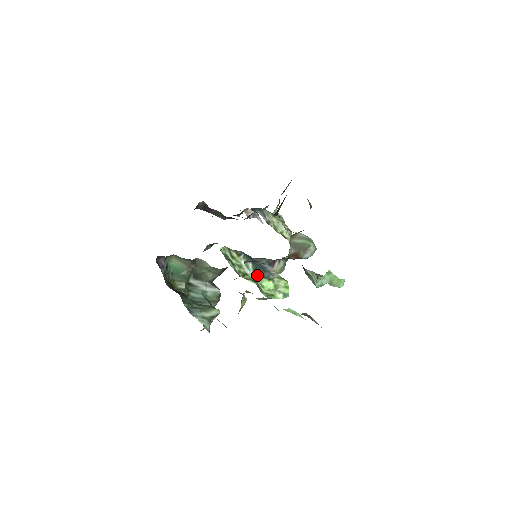
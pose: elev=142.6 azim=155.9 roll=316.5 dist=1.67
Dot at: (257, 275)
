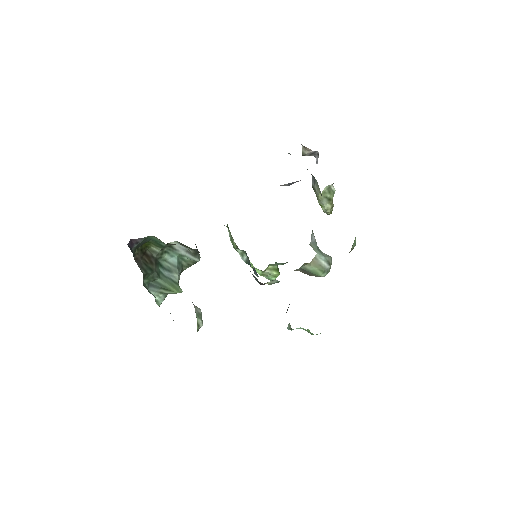
Dot at: occluded
